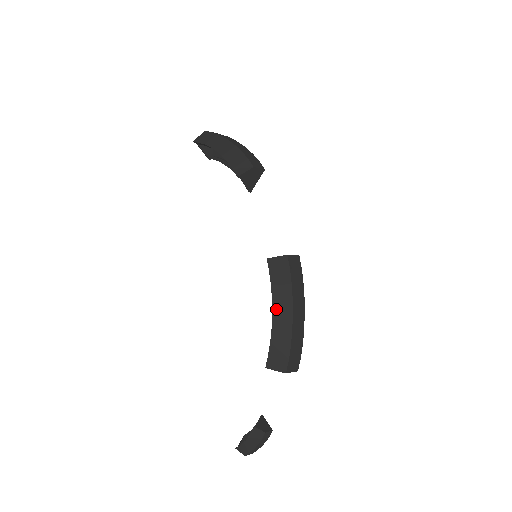
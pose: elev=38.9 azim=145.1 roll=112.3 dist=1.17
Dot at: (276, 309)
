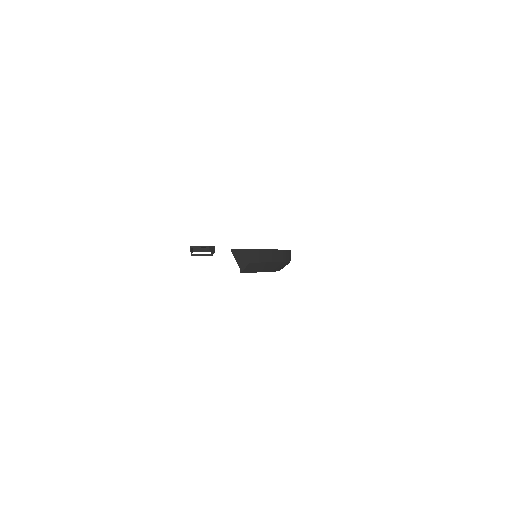
Dot at: occluded
